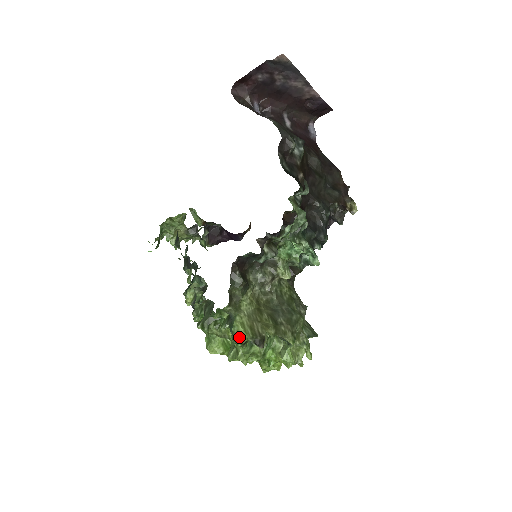
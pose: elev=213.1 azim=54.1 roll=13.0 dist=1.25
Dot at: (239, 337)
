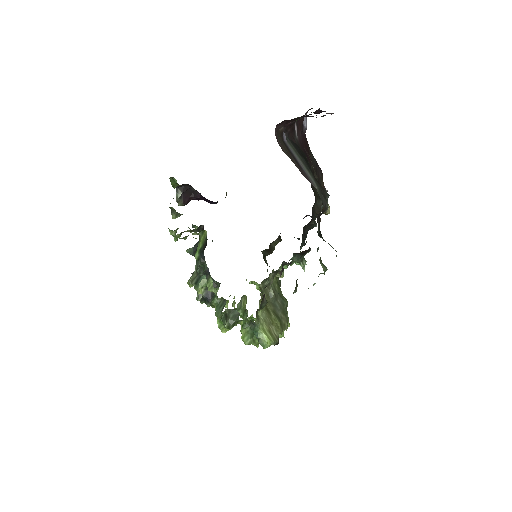
Dot at: (266, 343)
